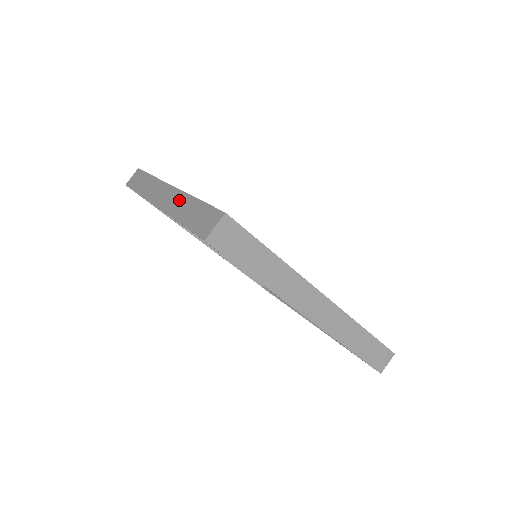
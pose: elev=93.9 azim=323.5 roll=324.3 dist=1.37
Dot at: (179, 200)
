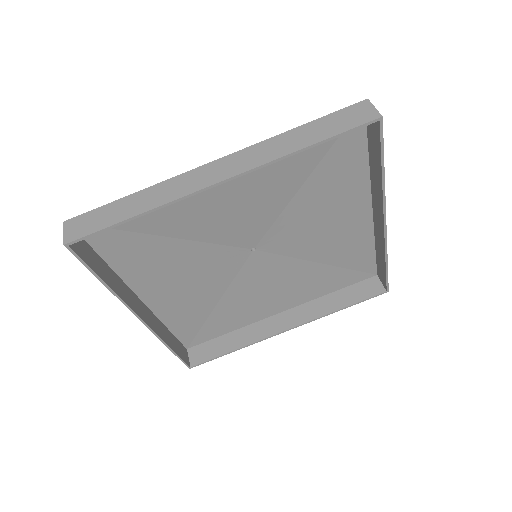
Dot at: occluded
